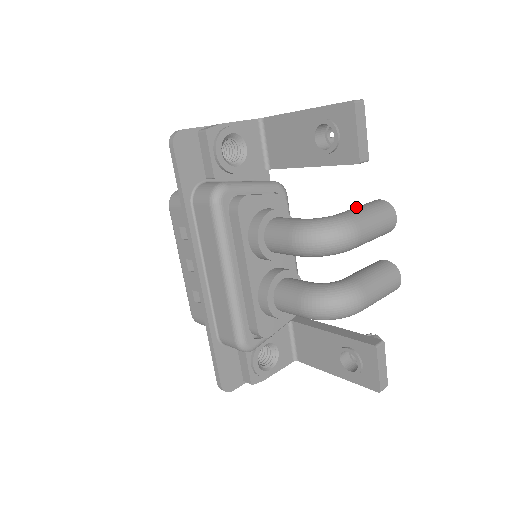
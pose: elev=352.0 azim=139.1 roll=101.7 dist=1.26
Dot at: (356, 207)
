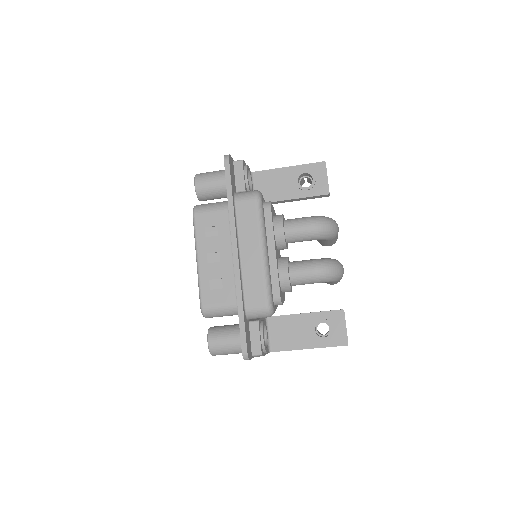
Dot at: occluded
